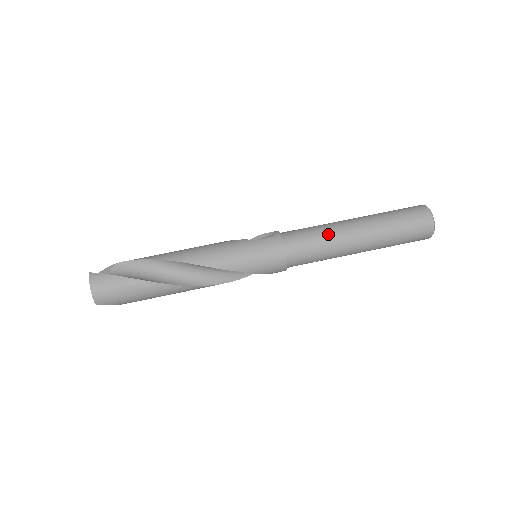
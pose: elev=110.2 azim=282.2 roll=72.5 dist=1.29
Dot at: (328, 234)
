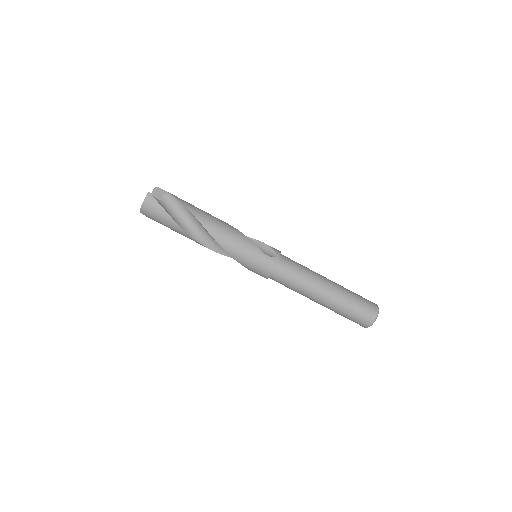
Dot at: (306, 283)
